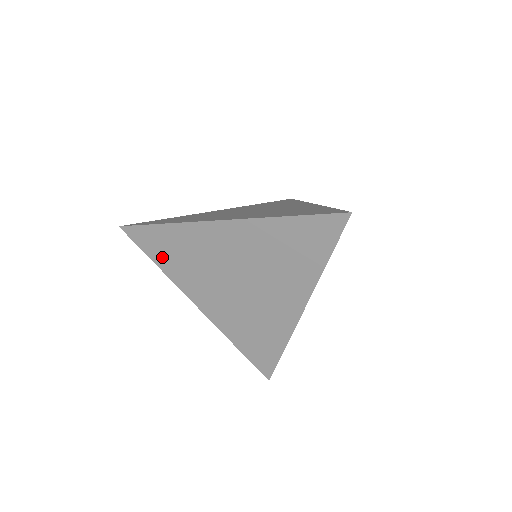
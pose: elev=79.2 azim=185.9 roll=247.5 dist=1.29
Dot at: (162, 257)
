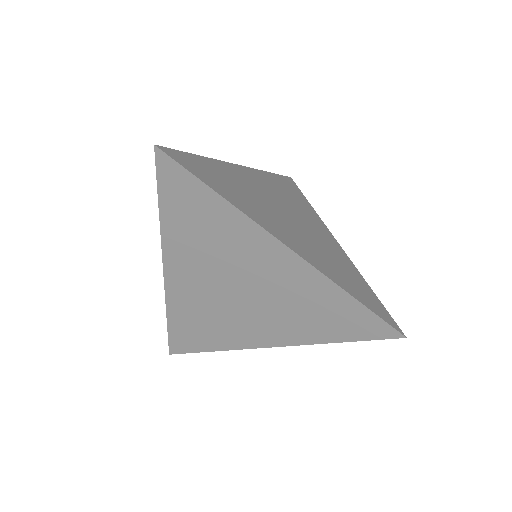
Dot at: (204, 342)
